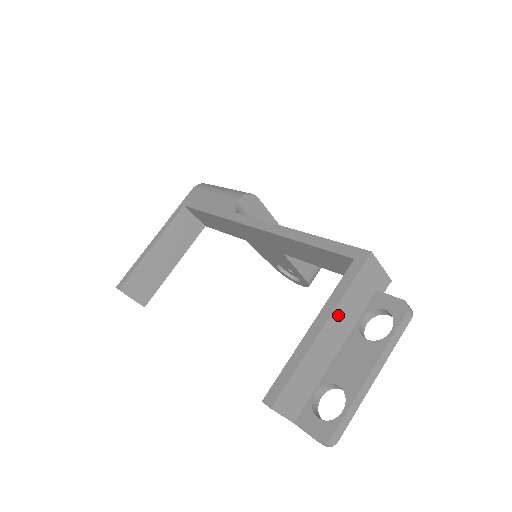
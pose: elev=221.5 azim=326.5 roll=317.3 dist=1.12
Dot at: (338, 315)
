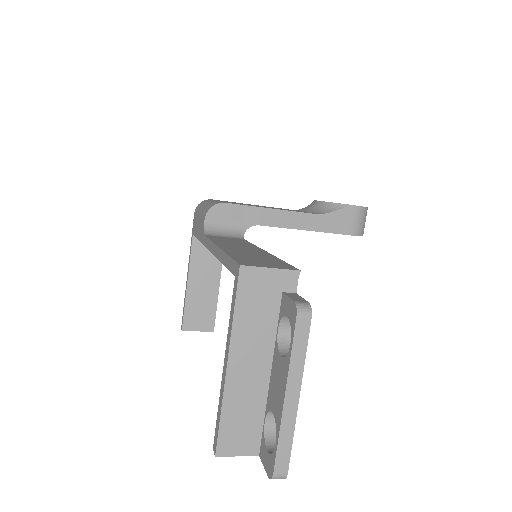
Dot at: (240, 344)
